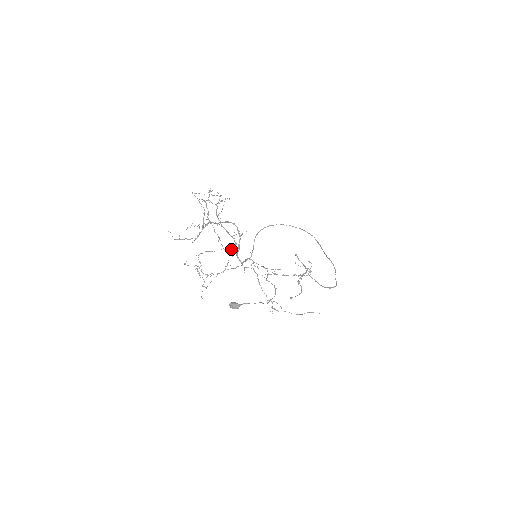
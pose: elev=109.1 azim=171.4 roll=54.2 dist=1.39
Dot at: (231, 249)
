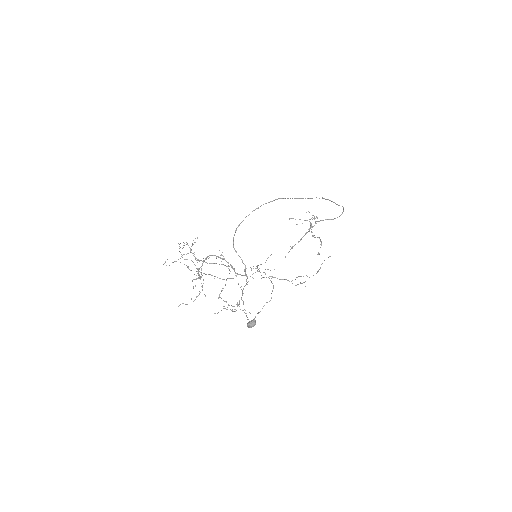
Dot at: (229, 273)
